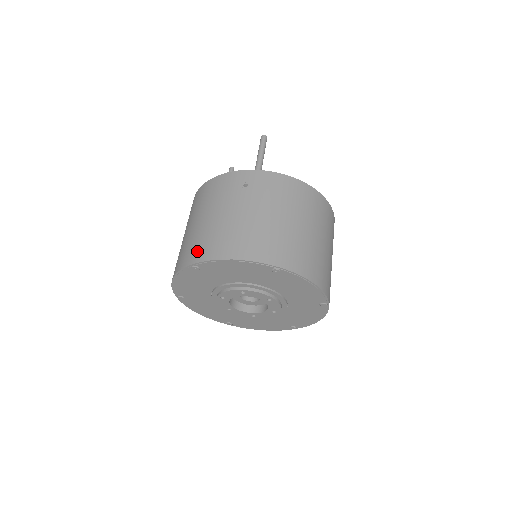
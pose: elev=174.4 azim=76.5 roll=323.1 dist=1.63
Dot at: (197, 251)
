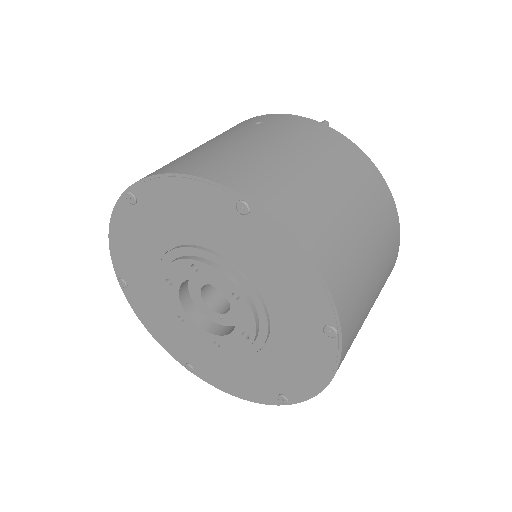
Dot at: occluded
